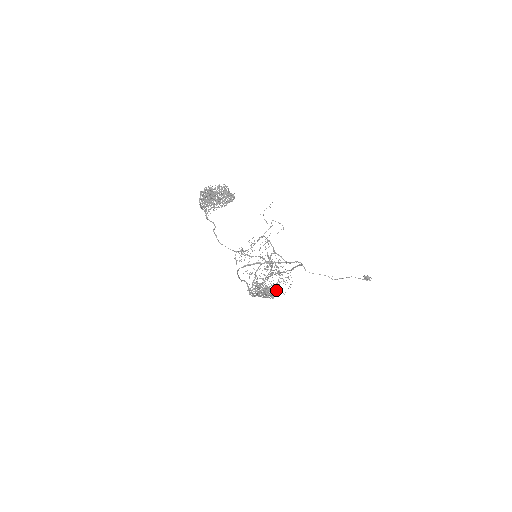
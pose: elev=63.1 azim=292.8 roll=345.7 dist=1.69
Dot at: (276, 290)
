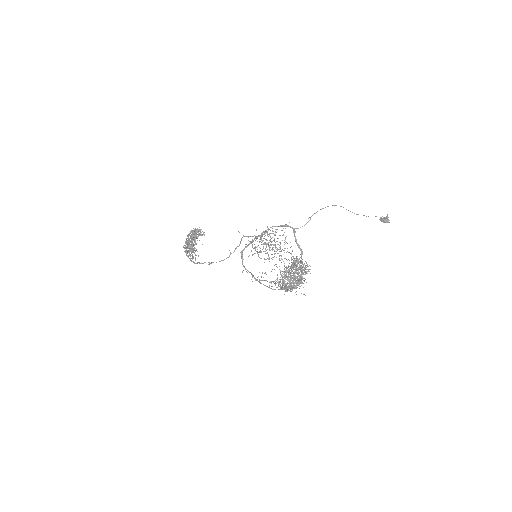
Dot at: occluded
